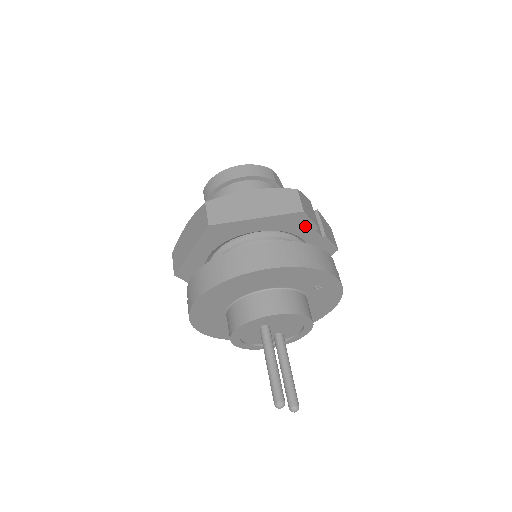
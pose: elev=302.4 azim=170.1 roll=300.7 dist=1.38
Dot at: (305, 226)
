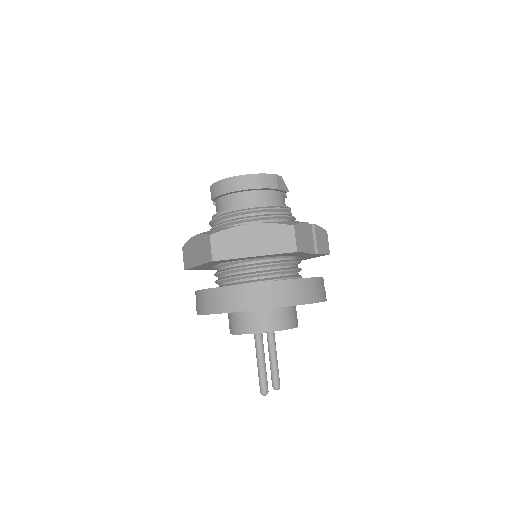
Dot at: (299, 253)
